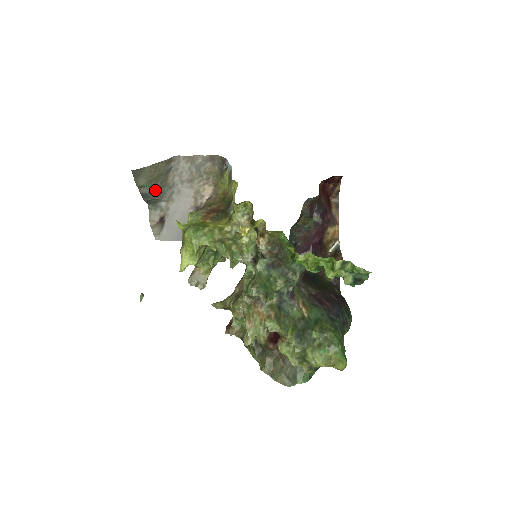
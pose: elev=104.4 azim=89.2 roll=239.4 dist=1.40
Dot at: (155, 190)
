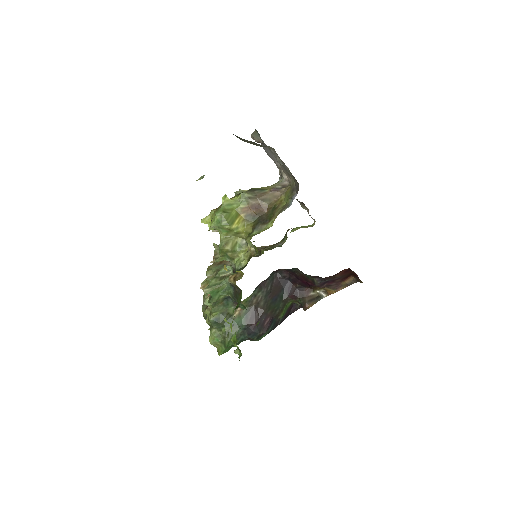
Dot at: occluded
